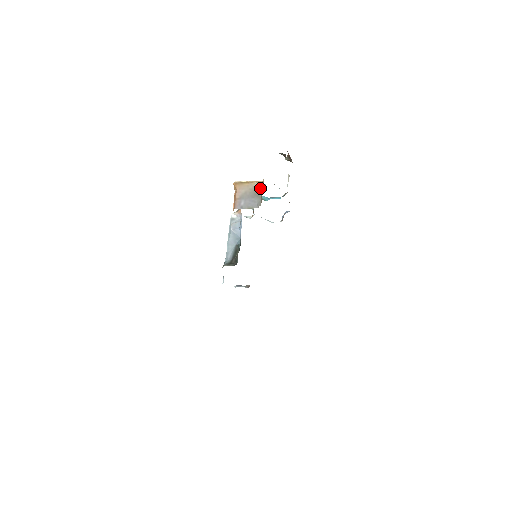
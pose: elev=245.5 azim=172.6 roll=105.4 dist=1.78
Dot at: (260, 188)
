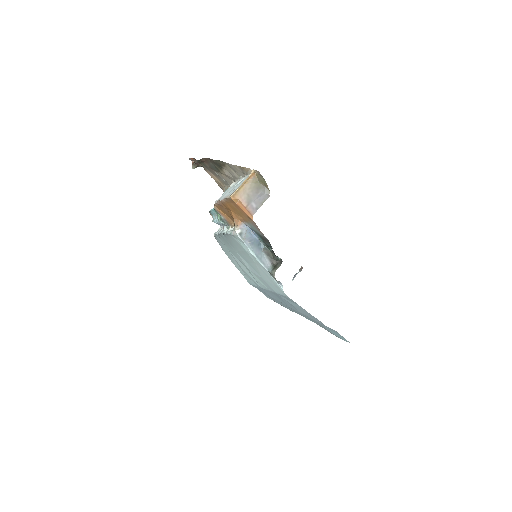
Dot at: (256, 180)
